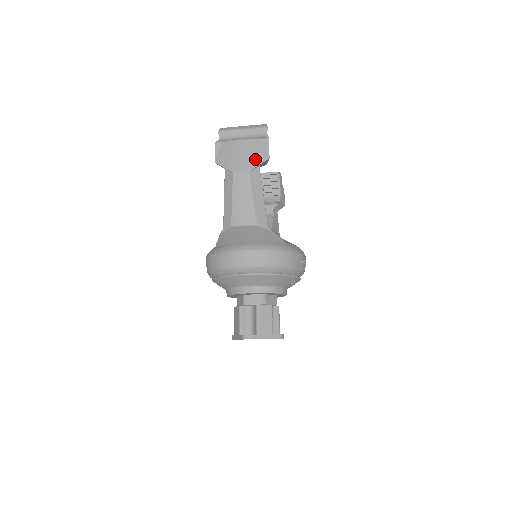
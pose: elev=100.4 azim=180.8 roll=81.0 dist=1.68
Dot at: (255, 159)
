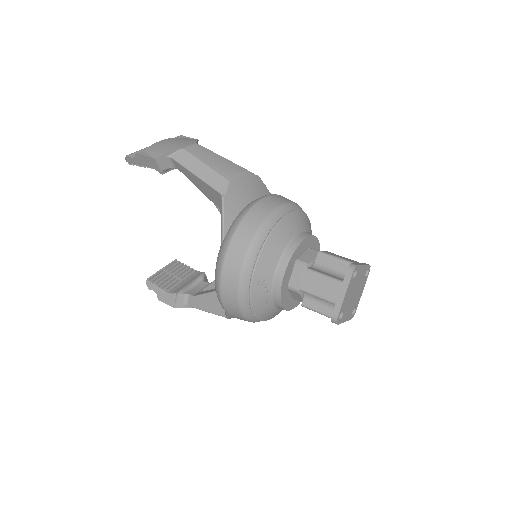
Dot at: (189, 140)
